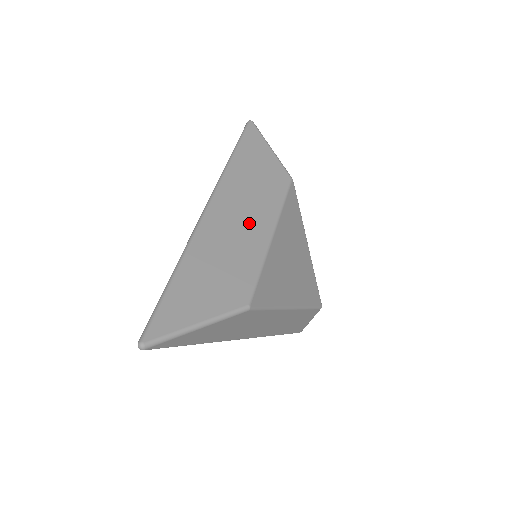
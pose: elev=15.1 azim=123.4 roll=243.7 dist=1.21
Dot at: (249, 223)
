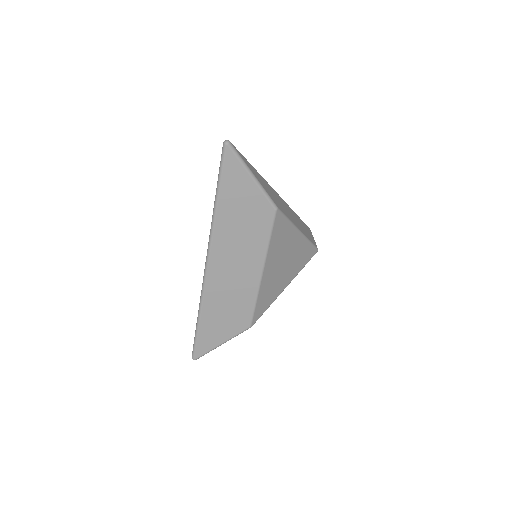
Dot at: (242, 269)
